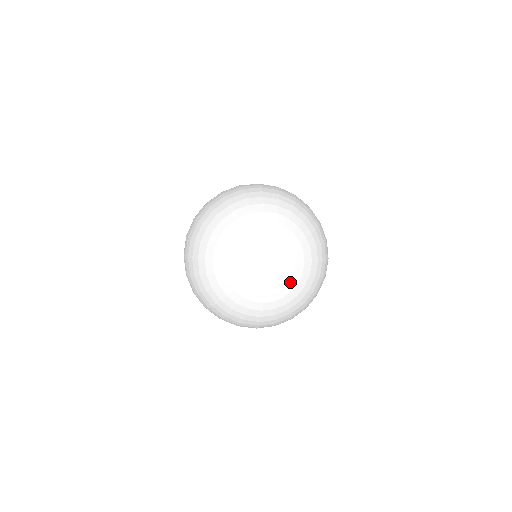
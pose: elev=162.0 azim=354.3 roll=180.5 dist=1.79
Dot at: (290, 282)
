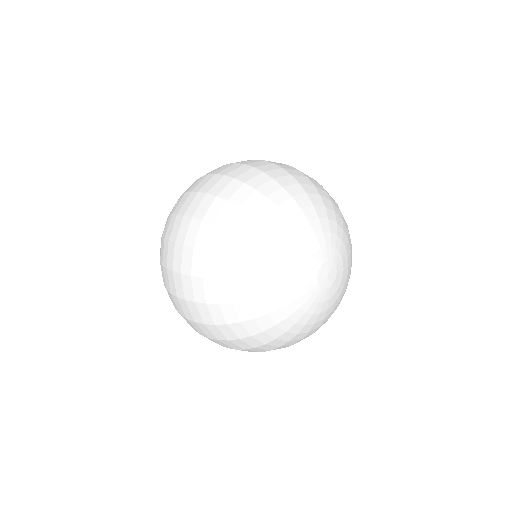
Dot at: (330, 307)
